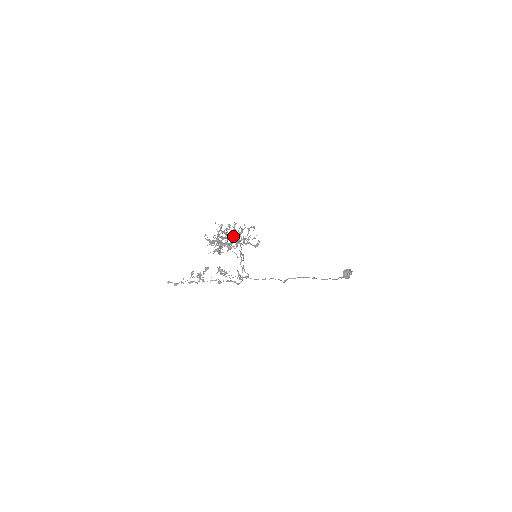
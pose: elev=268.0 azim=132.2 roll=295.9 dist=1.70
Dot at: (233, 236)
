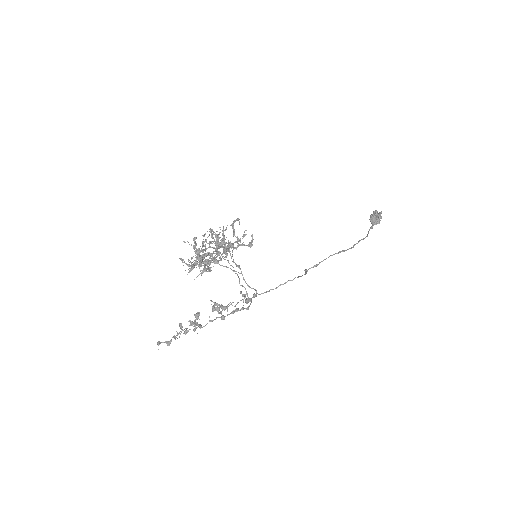
Dot at: (216, 245)
